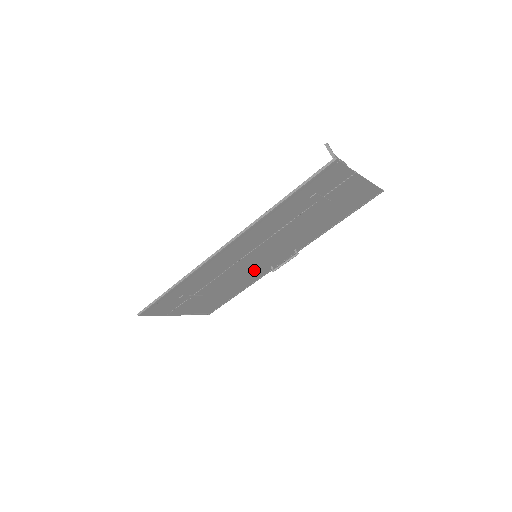
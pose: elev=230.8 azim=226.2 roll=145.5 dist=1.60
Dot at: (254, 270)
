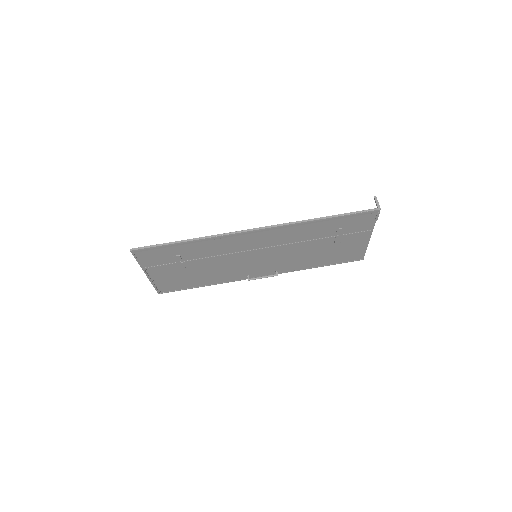
Dot at: (238, 270)
